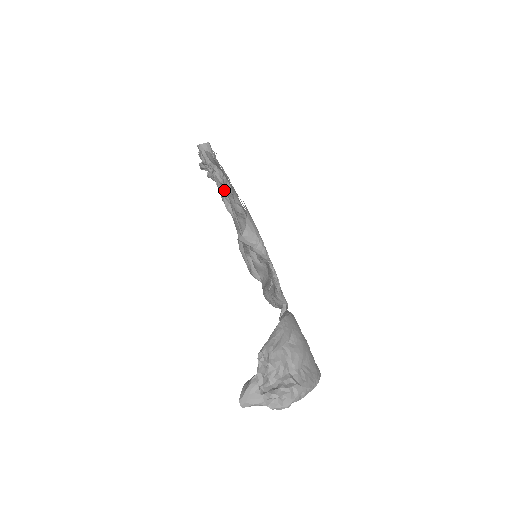
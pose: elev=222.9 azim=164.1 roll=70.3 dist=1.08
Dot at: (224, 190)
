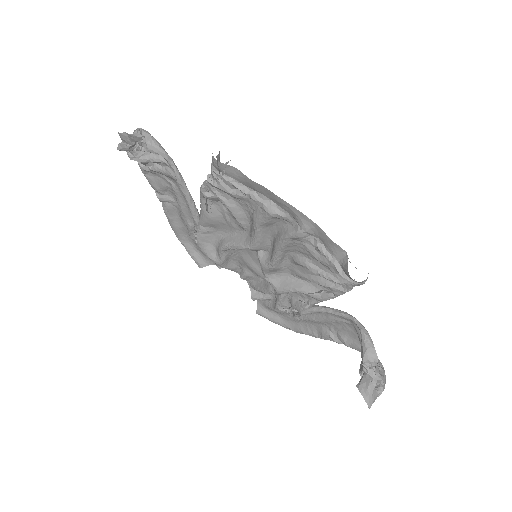
Dot at: (224, 197)
